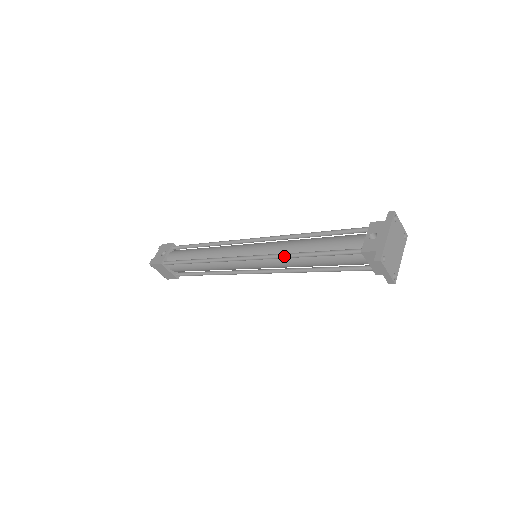
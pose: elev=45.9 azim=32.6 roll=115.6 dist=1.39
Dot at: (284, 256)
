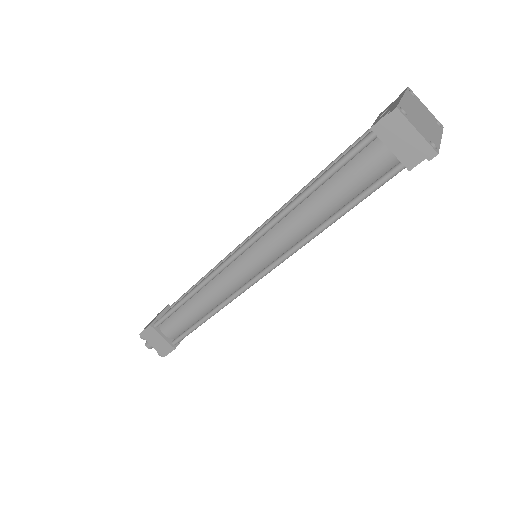
Dot at: (280, 213)
